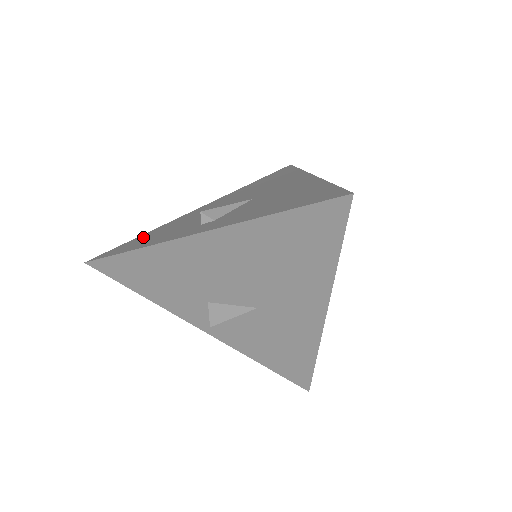
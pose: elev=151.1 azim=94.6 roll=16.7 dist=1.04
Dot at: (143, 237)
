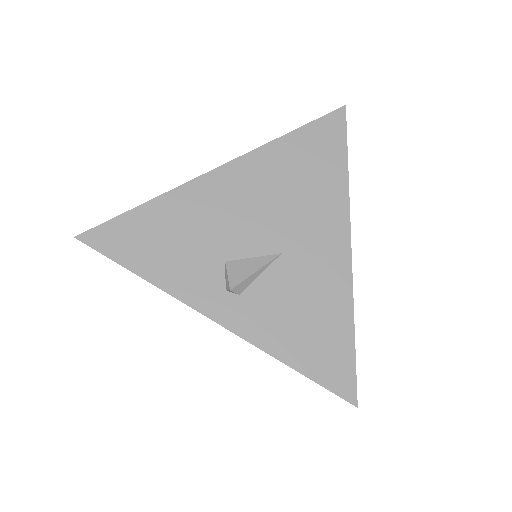
Dot at: occluded
